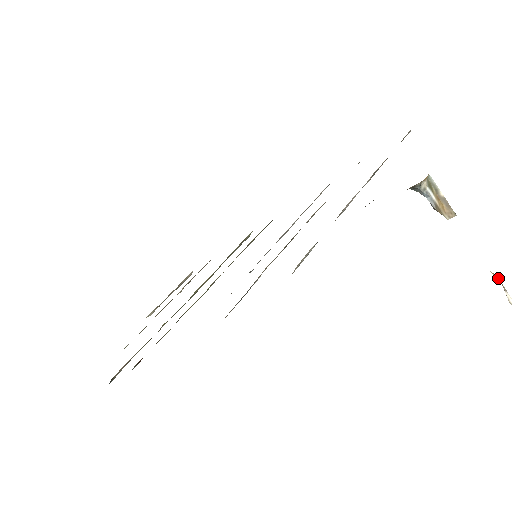
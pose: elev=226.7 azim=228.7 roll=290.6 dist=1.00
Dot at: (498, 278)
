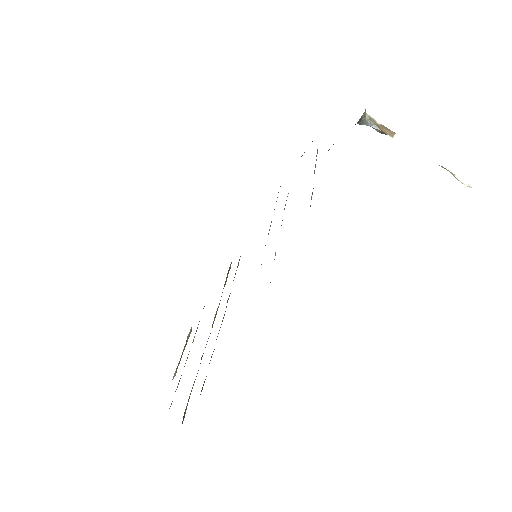
Dot at: (444, 168)
